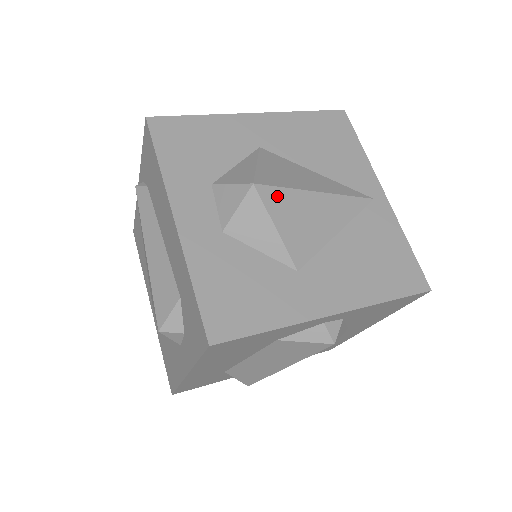
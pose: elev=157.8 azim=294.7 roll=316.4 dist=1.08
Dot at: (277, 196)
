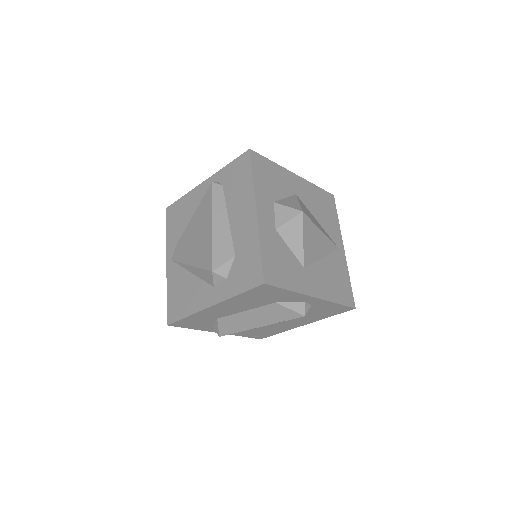
Dot at: (308, 224)
